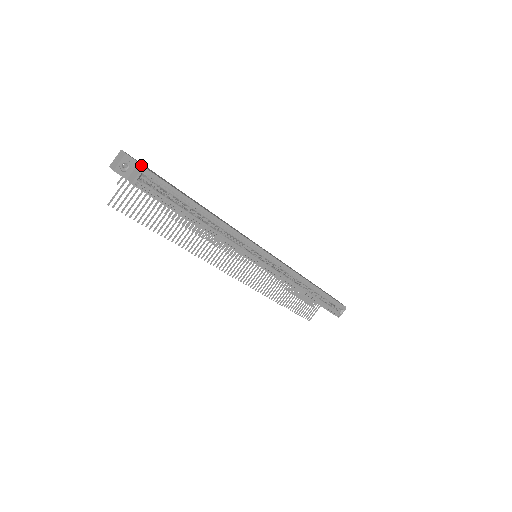
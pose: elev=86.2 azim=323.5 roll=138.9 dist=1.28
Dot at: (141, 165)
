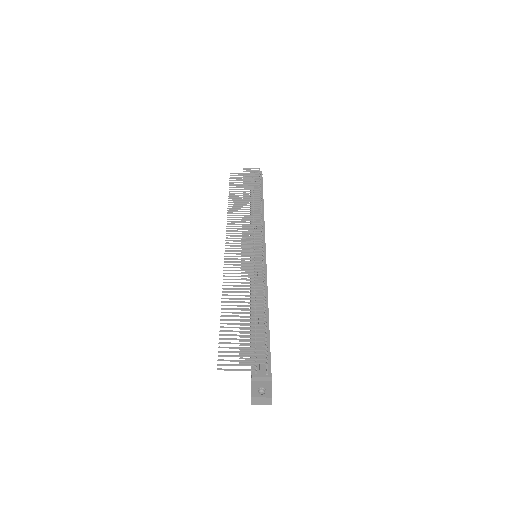
Dot at: occluded
